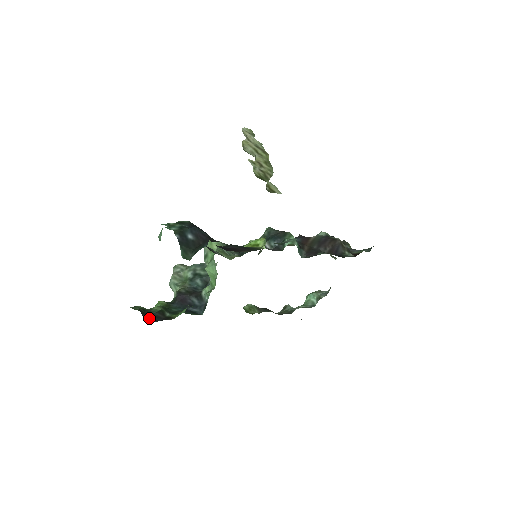
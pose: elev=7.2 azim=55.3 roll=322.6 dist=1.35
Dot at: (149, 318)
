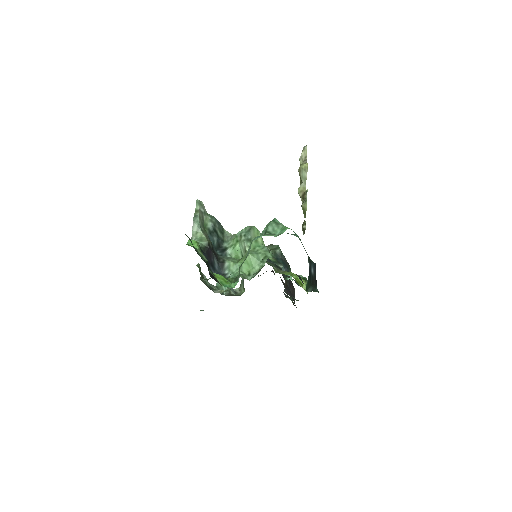
Dot at: occluded
